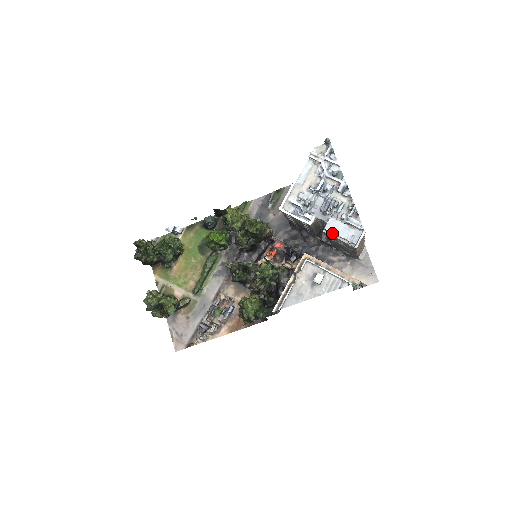
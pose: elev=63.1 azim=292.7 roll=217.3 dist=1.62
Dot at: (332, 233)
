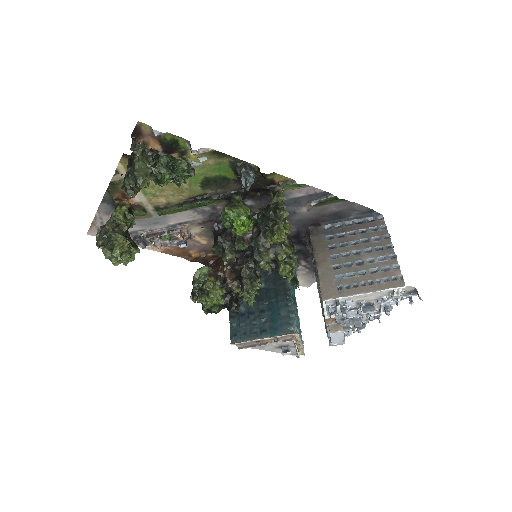
Dot at: occluded
